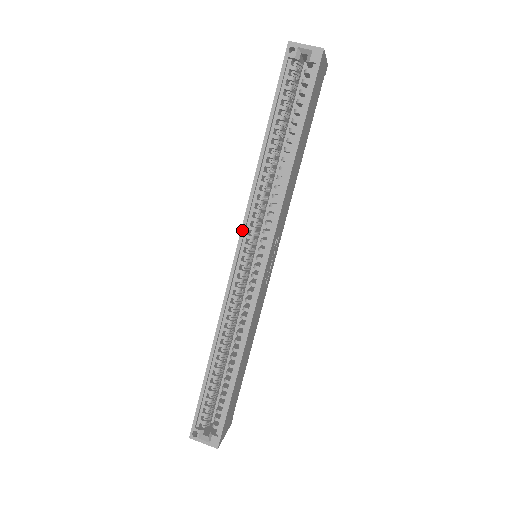
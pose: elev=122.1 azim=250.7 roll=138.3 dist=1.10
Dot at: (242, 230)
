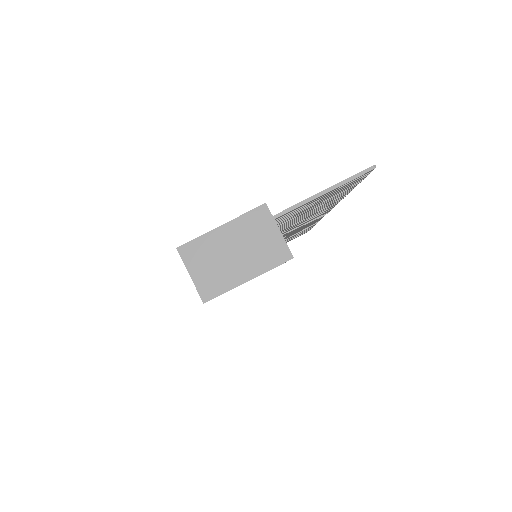
Dot at: occluded
